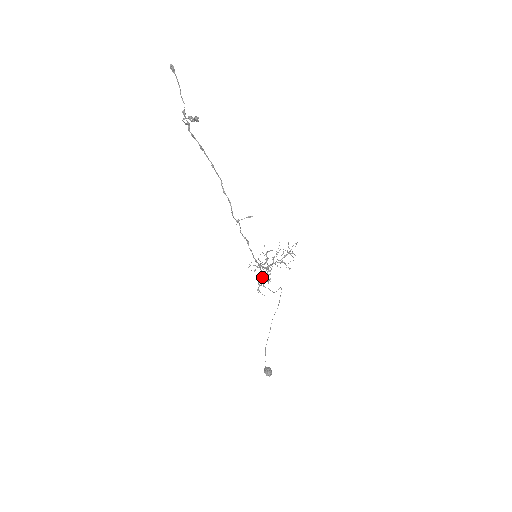
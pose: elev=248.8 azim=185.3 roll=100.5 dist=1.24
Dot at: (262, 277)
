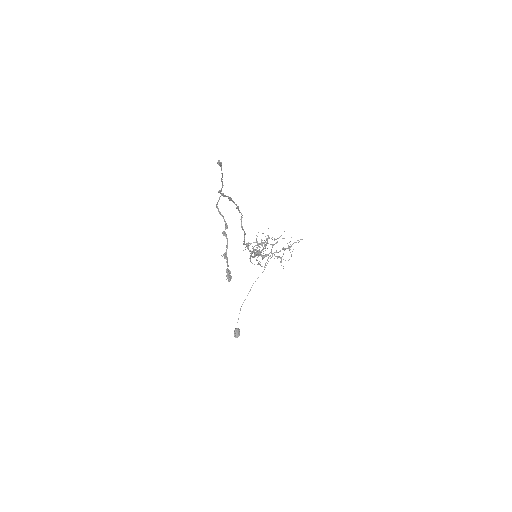
Dot at: (257, 247)
